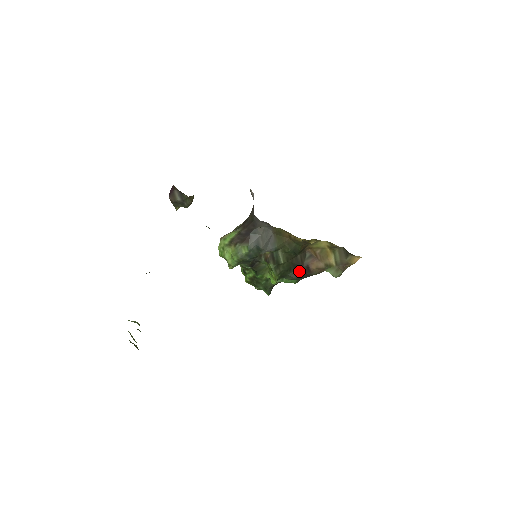
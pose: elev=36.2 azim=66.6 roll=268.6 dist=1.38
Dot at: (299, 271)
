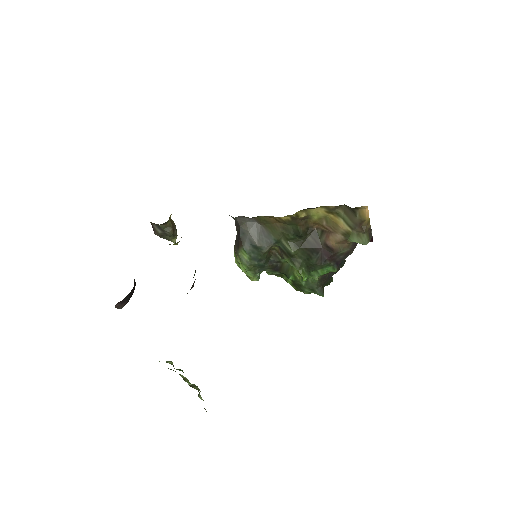
Dot at: (321, 255)
